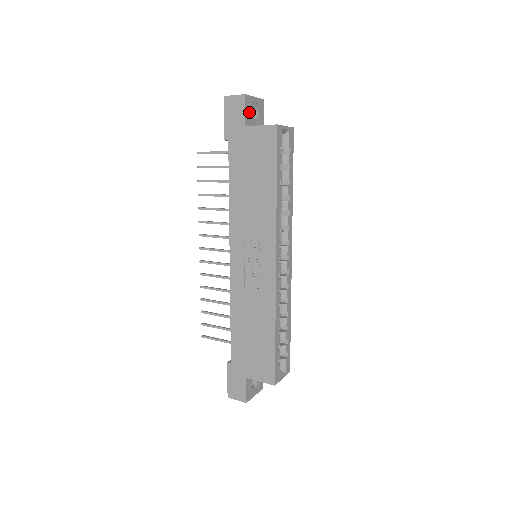
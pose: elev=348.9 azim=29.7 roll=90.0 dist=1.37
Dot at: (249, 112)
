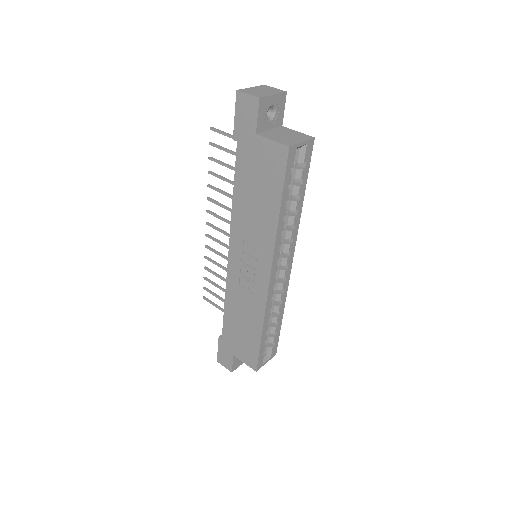
Dot at: (263, 115)
